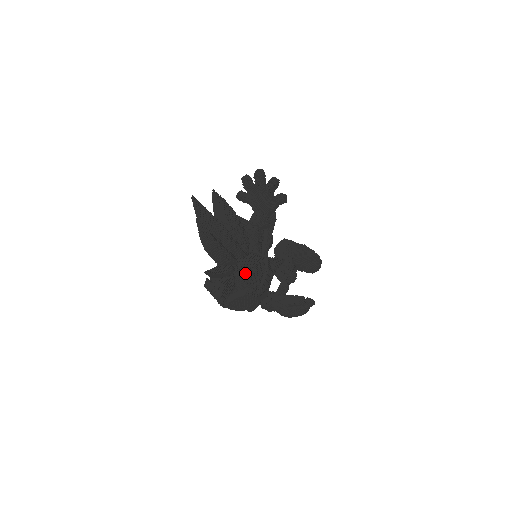
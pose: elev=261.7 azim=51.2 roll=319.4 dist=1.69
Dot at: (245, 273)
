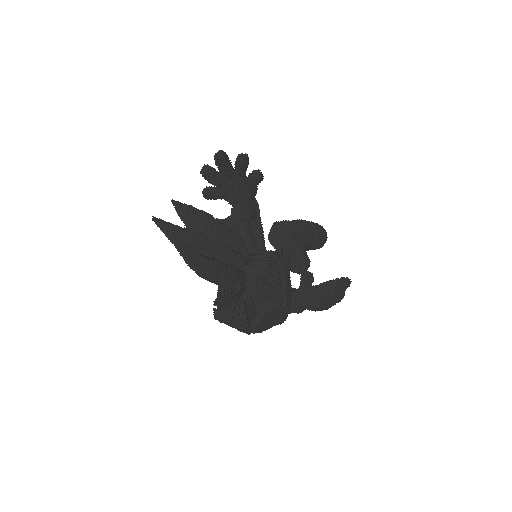
Dot at: (259, 283)
